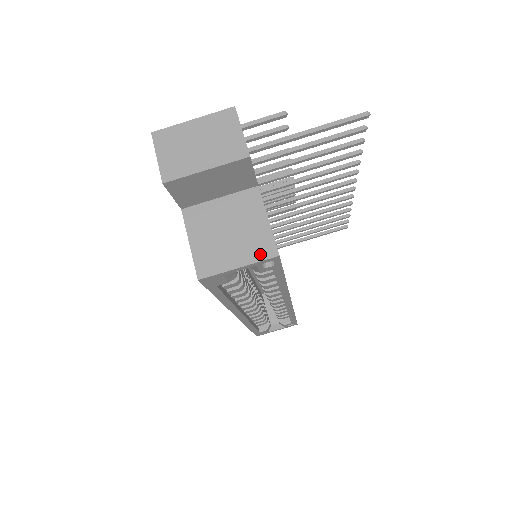
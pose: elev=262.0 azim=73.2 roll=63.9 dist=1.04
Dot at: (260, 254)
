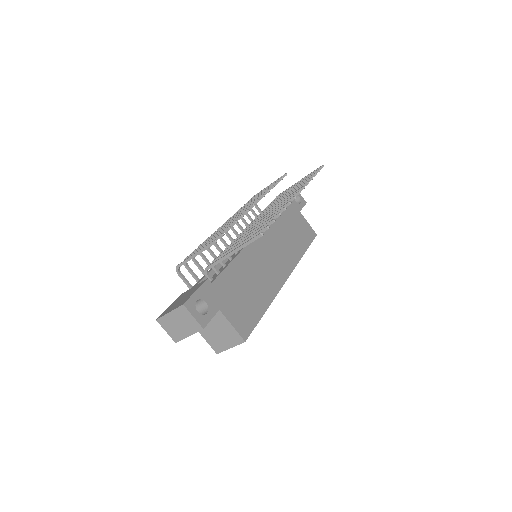
Dot at: (237, 342)
